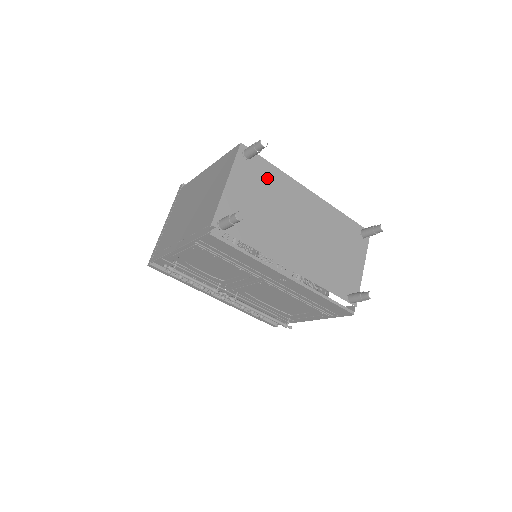
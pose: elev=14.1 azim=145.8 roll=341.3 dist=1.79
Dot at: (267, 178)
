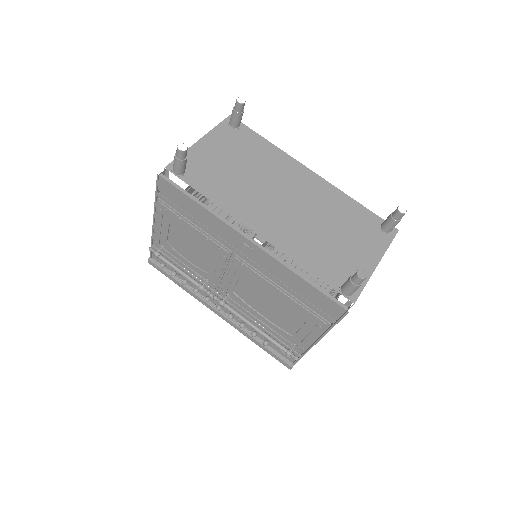
Dot at: (253, 147)
